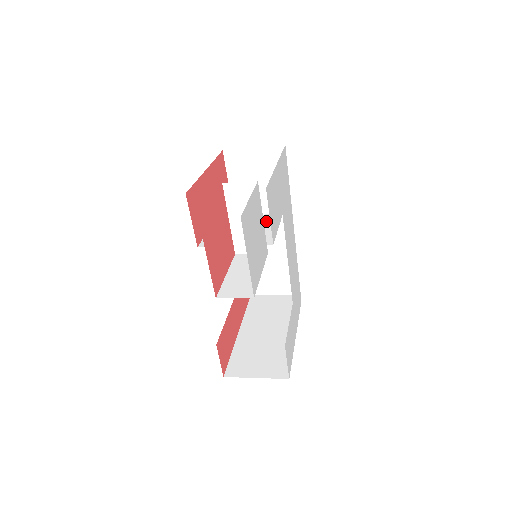
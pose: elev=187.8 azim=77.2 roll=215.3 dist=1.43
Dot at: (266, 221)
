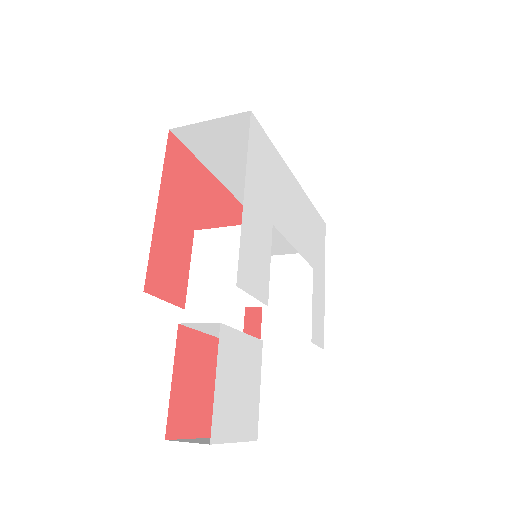
Dot at: occluded
